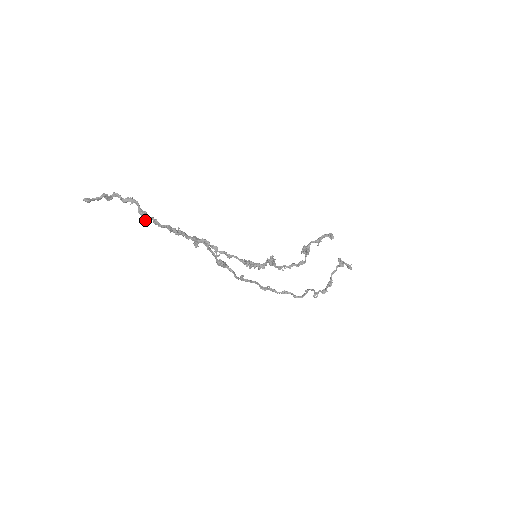
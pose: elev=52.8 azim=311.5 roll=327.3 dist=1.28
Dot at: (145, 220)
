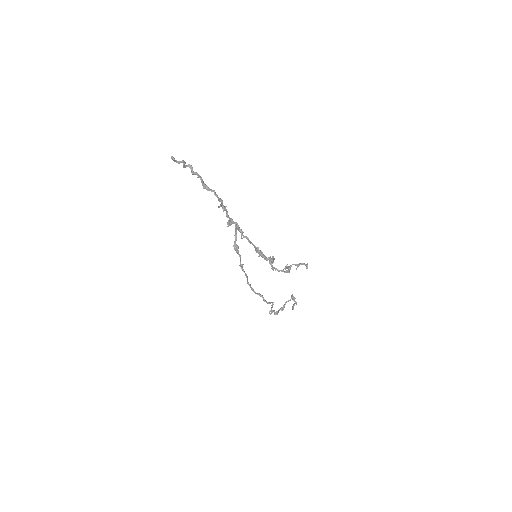
Dot at: (207, 190)
